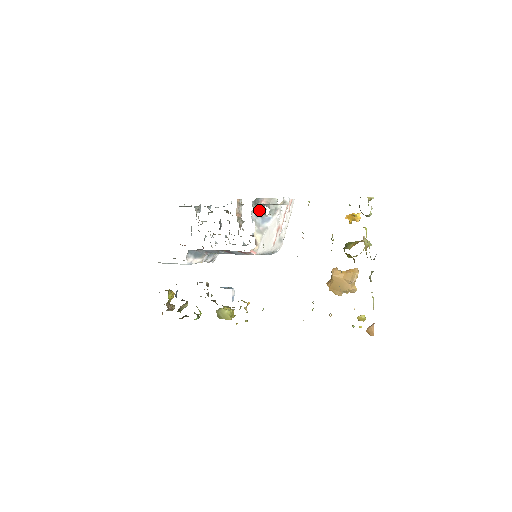
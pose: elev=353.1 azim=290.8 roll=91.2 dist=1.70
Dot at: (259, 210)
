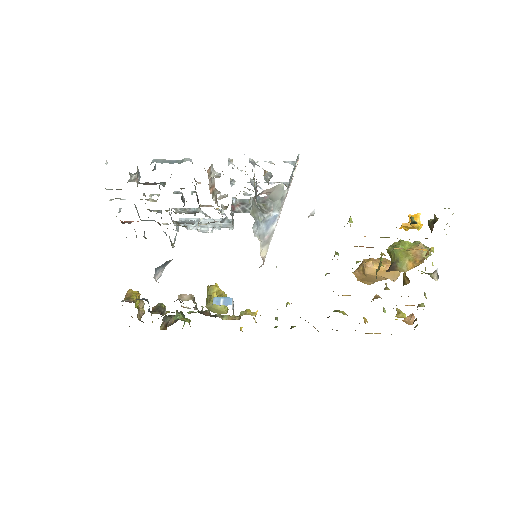
Dot at: (255, 201)
